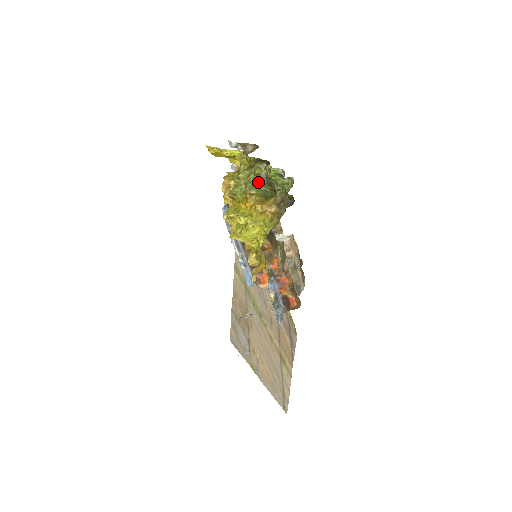
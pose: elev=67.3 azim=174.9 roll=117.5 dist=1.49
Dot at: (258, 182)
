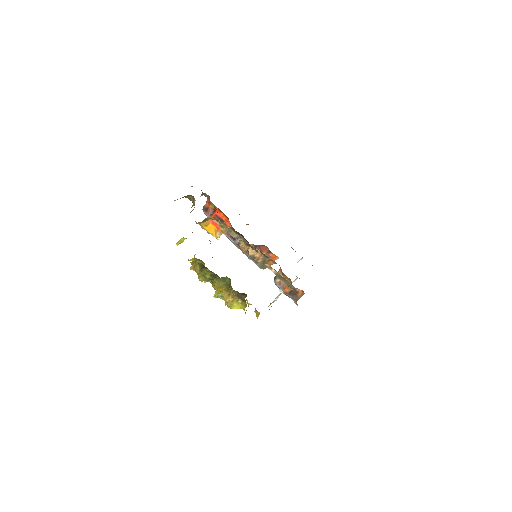
Dot at: (214, 278)
